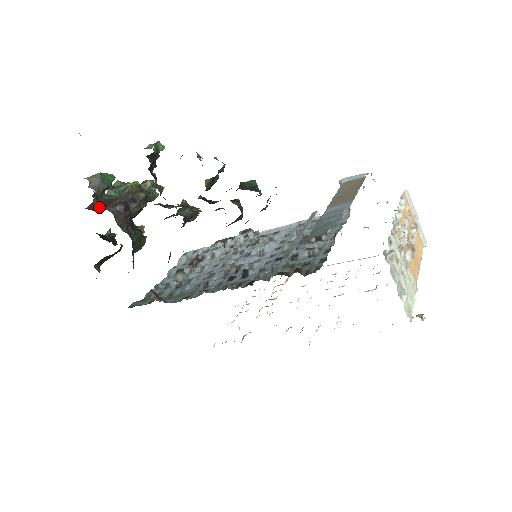
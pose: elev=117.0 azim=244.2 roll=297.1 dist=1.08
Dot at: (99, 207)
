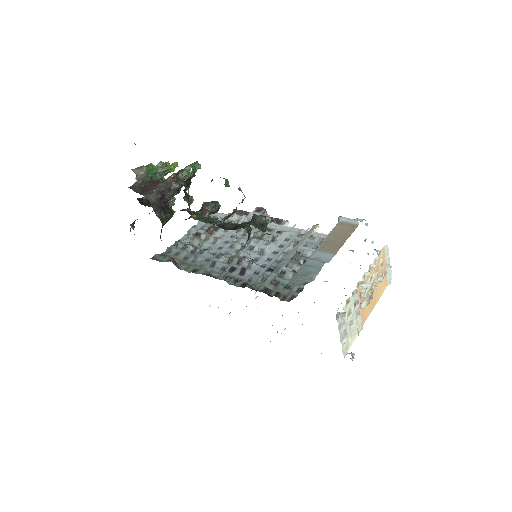
Dot at: (141, 187)
